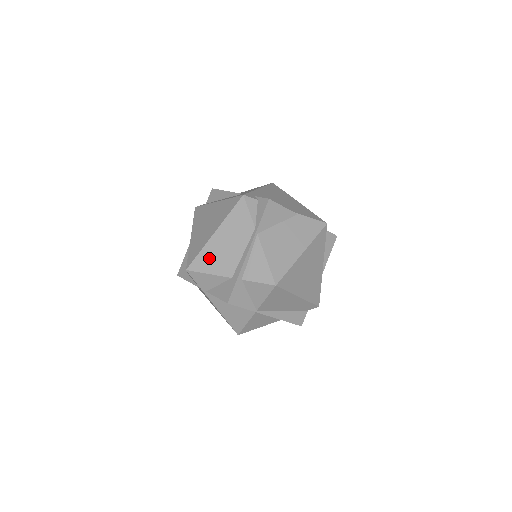
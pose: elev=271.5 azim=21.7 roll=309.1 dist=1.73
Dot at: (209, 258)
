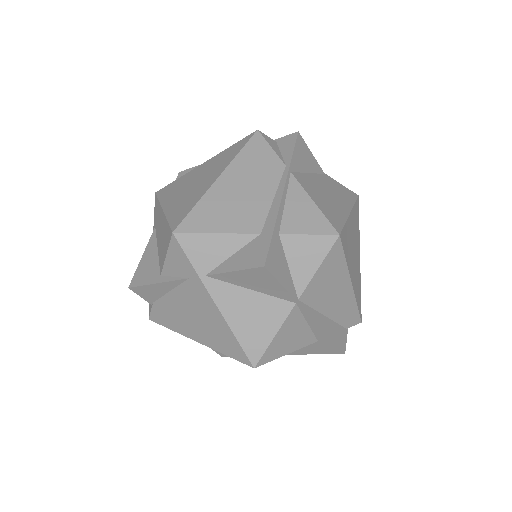
Dot at: (214, 211)
